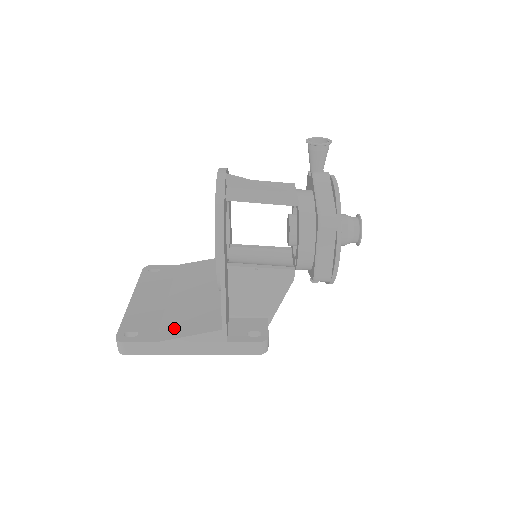
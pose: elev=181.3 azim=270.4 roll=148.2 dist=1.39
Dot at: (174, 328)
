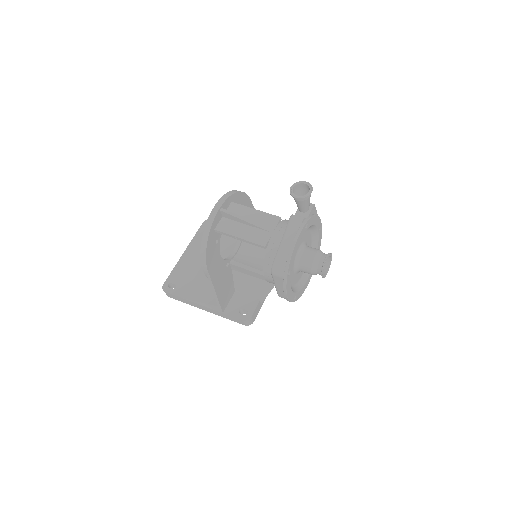
Dot at: (196, 291)
